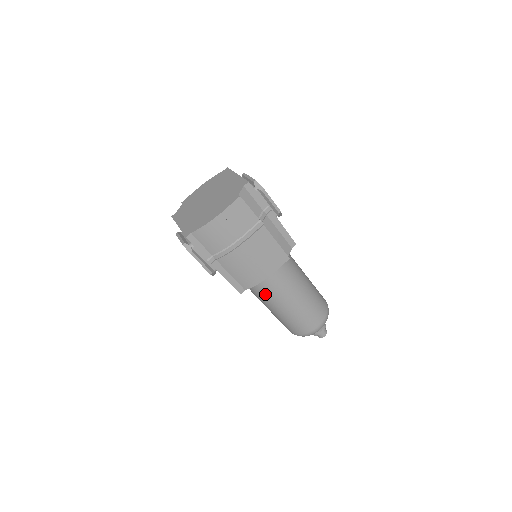
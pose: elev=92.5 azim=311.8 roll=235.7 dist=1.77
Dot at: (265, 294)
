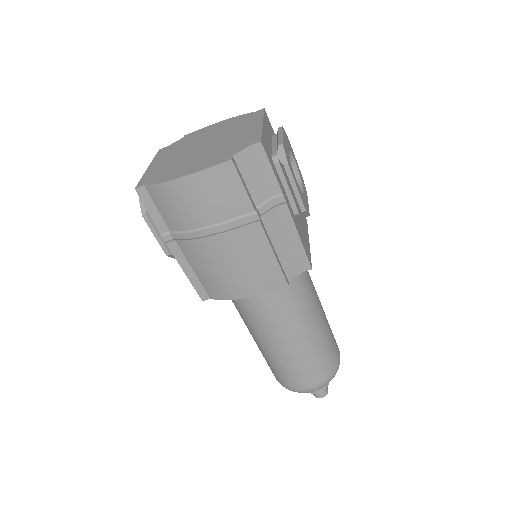
Dot at: (244, 314)
